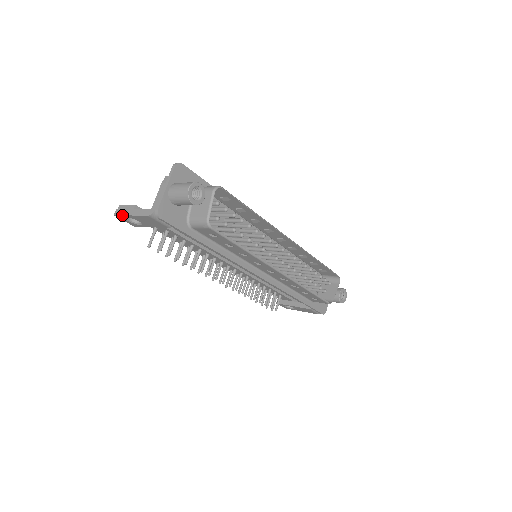
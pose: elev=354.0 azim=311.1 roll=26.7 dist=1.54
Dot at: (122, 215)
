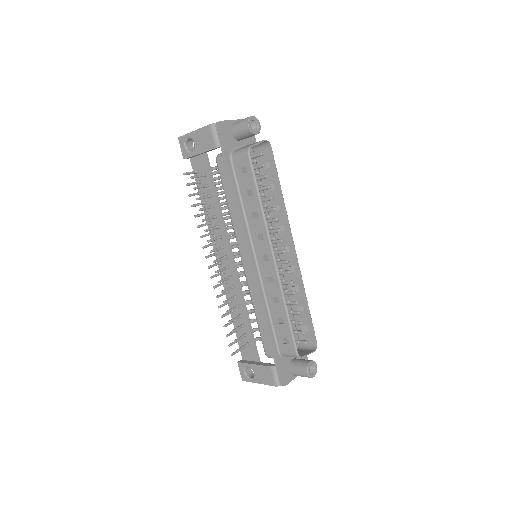
Dot at: (186, 134)
